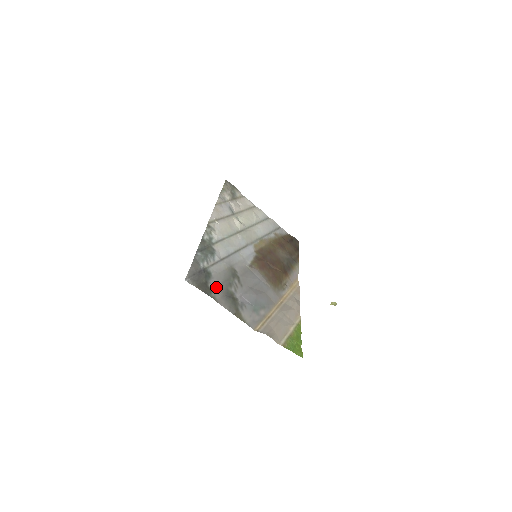
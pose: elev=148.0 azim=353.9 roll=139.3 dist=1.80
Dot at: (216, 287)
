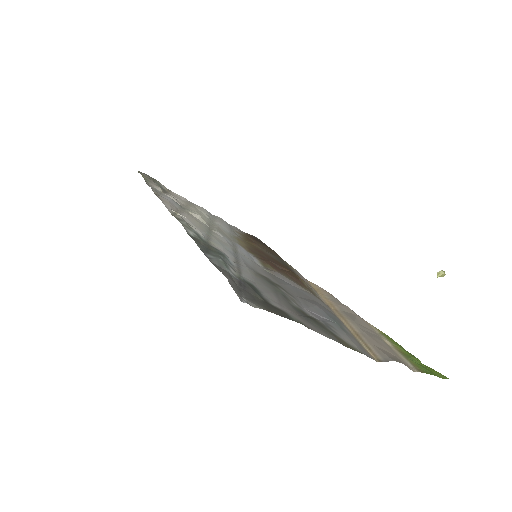
Dot at: (280, 305)
